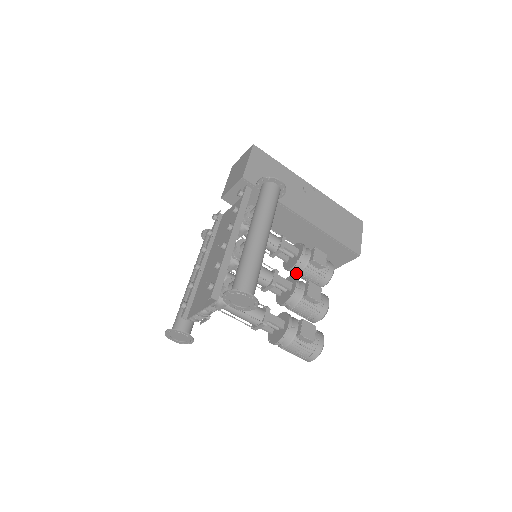
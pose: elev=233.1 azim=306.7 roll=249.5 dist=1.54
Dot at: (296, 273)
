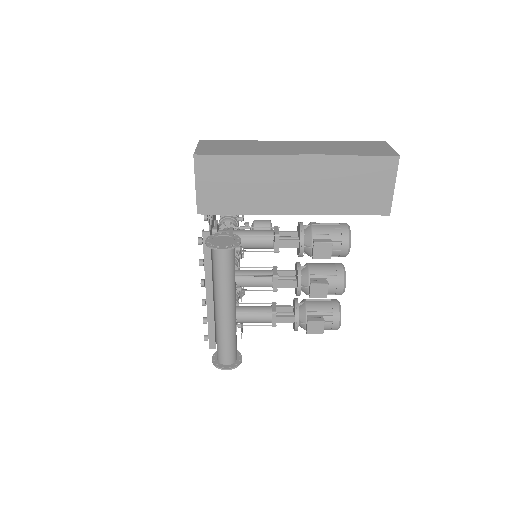
Dot at: occluded
